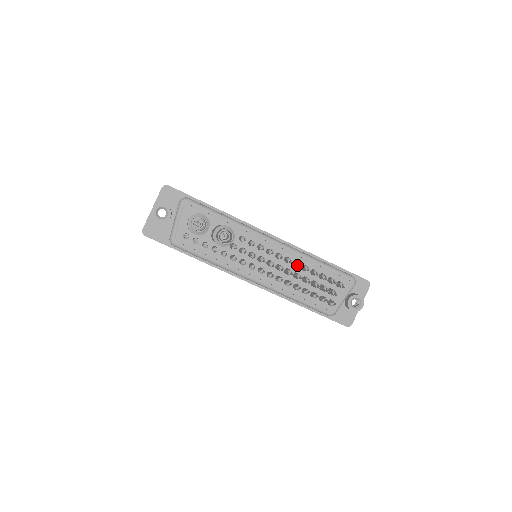
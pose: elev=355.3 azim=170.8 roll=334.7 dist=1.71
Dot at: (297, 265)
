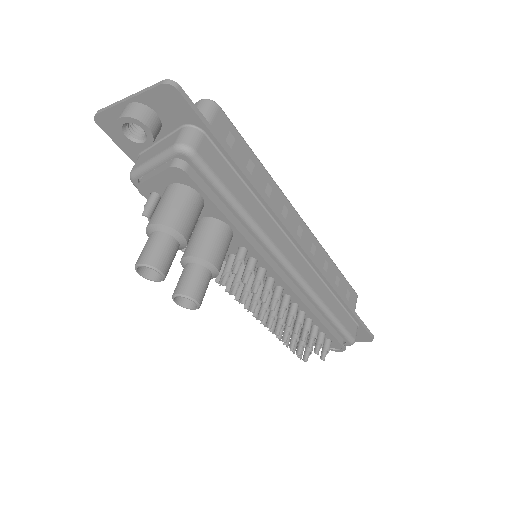
Dot at: (287, 323)
